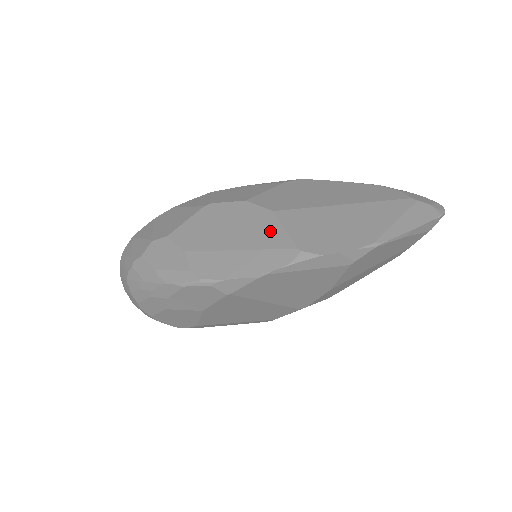
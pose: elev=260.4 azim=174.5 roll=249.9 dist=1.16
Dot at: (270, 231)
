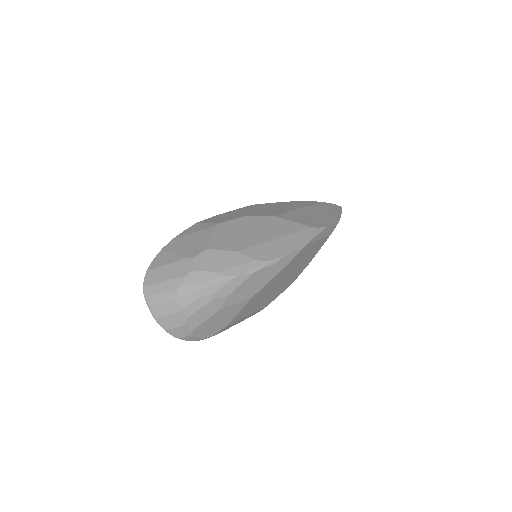
Dot at: (285, 225)
